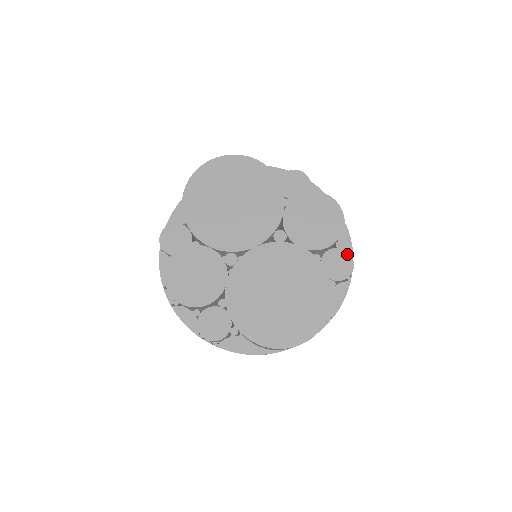
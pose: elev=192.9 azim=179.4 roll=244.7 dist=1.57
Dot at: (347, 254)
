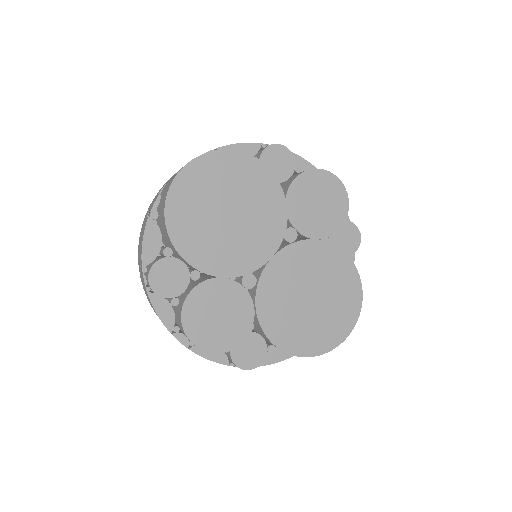
Dot at: (351, 224)
